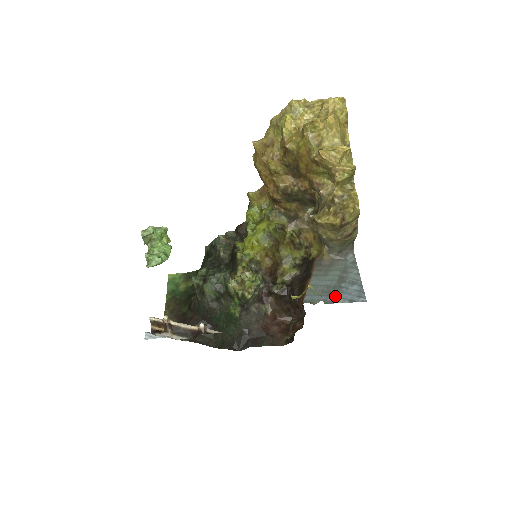
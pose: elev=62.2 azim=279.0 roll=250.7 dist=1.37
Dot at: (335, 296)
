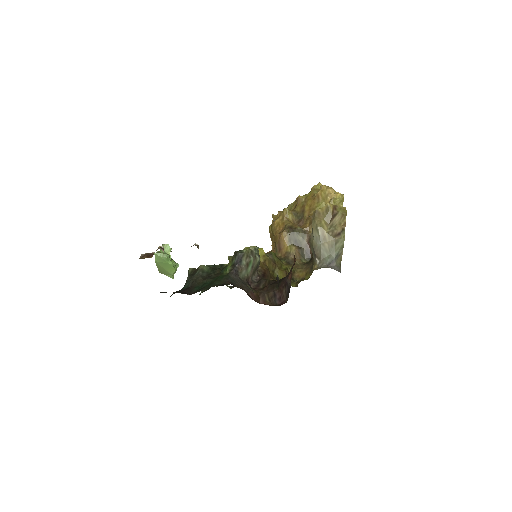
Dot at: occluded
